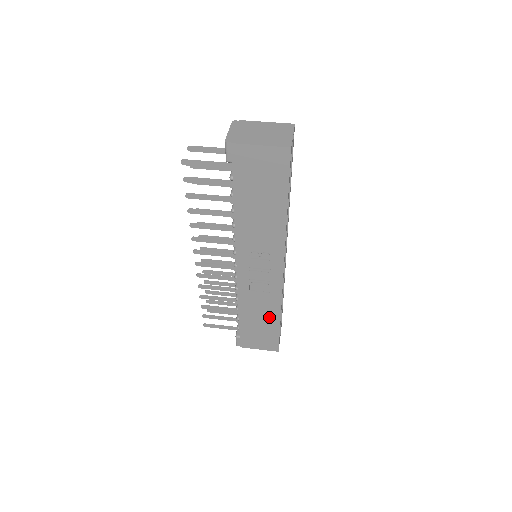
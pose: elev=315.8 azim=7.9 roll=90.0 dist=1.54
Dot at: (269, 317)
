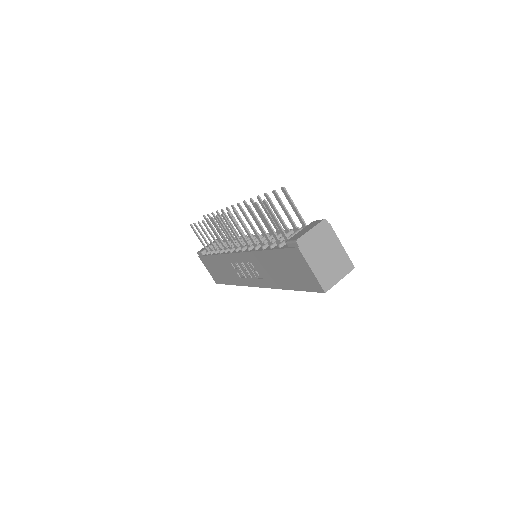
Dot at: (228, 277)
